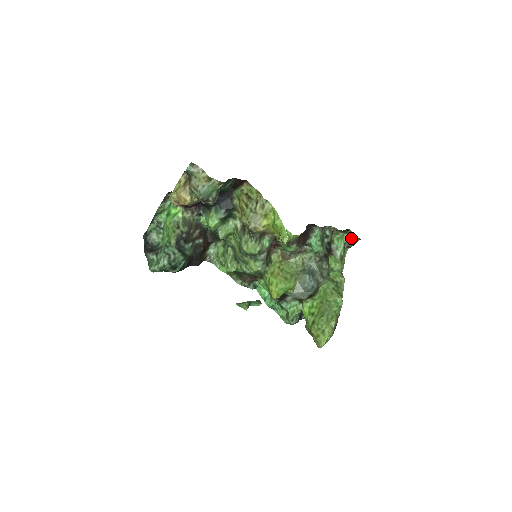
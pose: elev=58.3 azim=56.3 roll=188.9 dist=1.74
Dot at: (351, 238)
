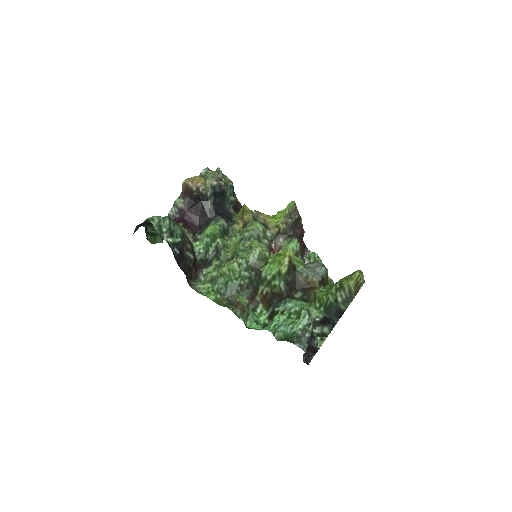
Dot at: occluded
